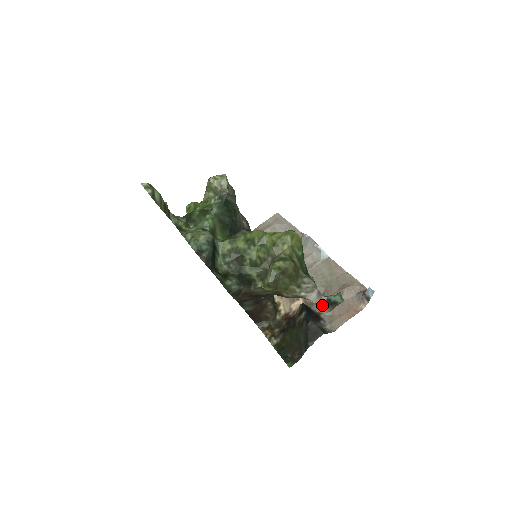
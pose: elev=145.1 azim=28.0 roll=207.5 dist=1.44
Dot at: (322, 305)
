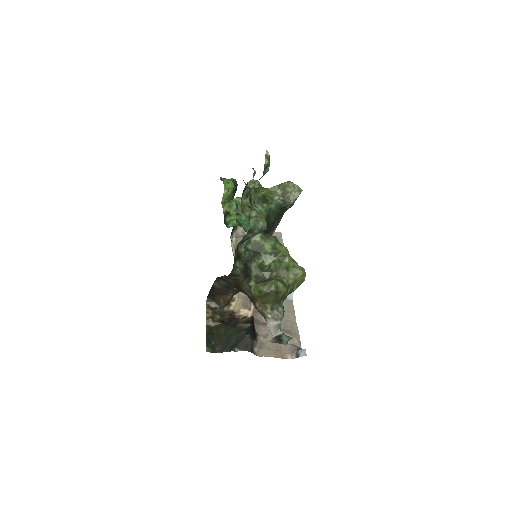
Dot at: (273, 334)
